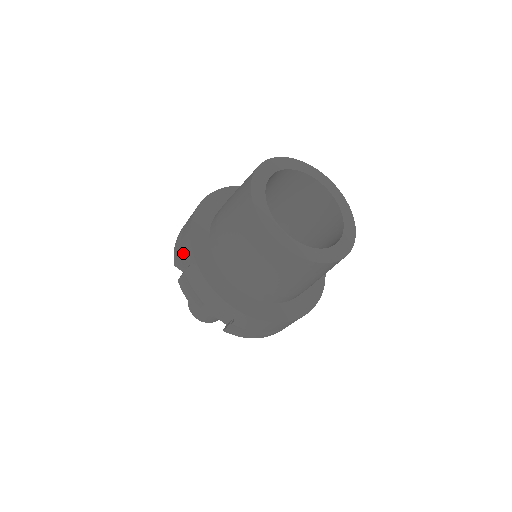
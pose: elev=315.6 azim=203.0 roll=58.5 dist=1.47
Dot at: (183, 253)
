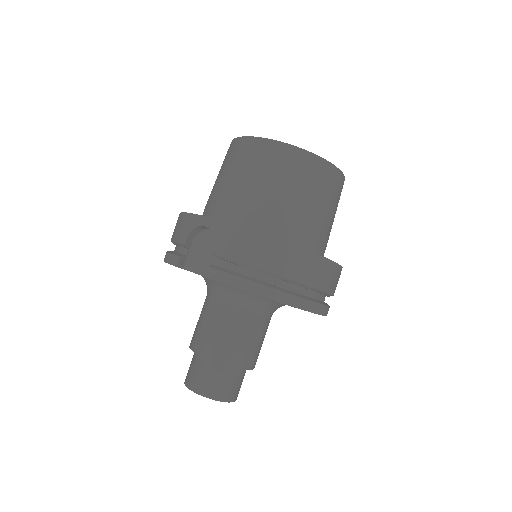
Dot at: occluded
